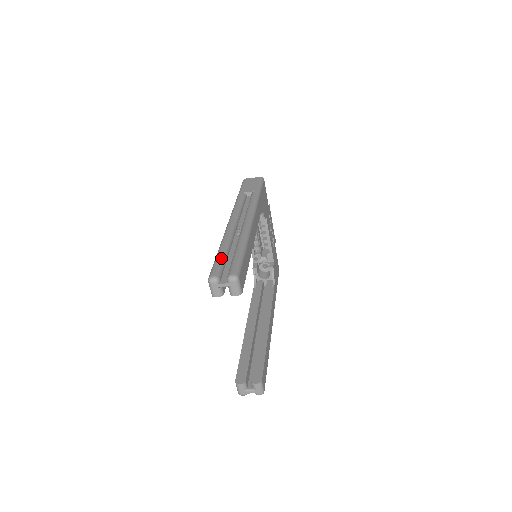
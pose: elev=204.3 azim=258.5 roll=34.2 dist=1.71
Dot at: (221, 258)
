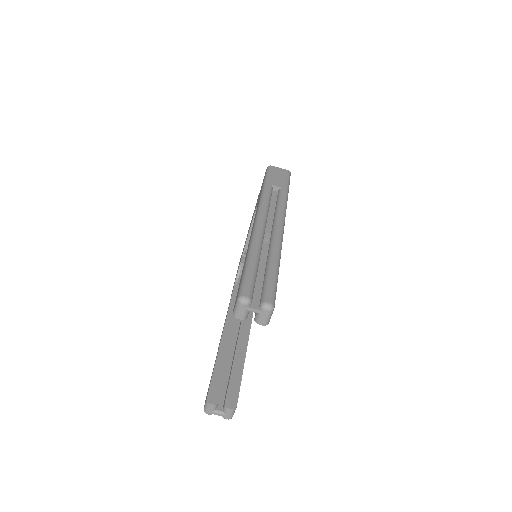
Dot at: (253, 272)
